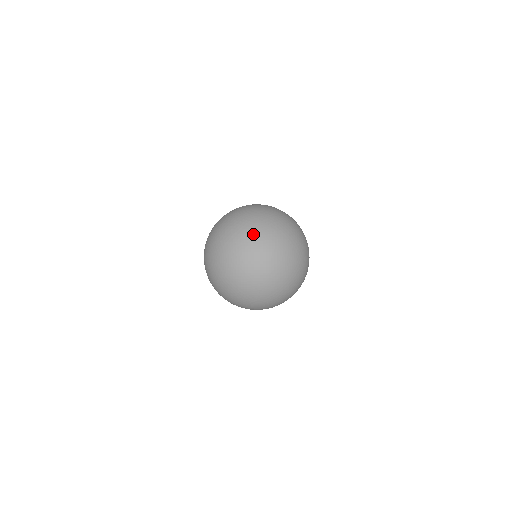
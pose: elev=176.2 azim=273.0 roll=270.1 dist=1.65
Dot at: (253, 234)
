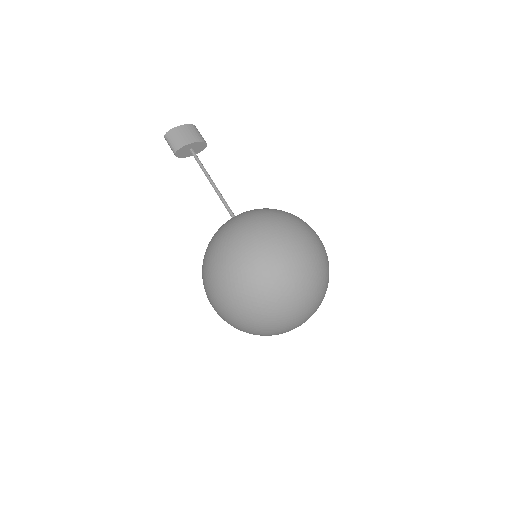
Dot at: (292, 307)
